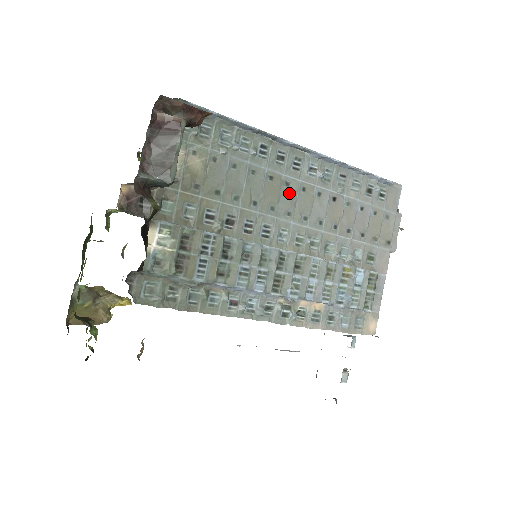
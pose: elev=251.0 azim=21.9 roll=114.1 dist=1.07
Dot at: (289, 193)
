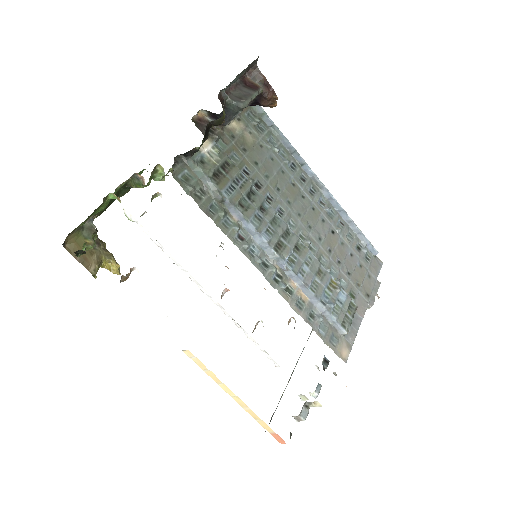
Dot at: (303, 203)
